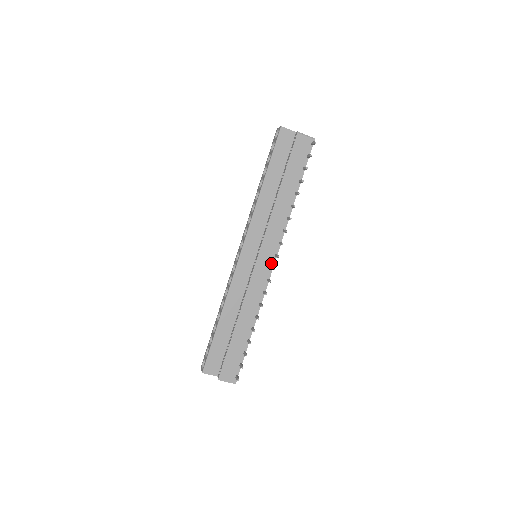
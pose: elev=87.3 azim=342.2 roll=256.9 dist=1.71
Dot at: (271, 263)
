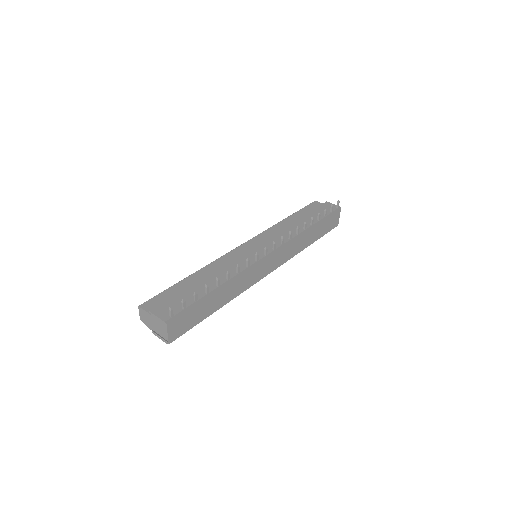
Dot at: occluded
